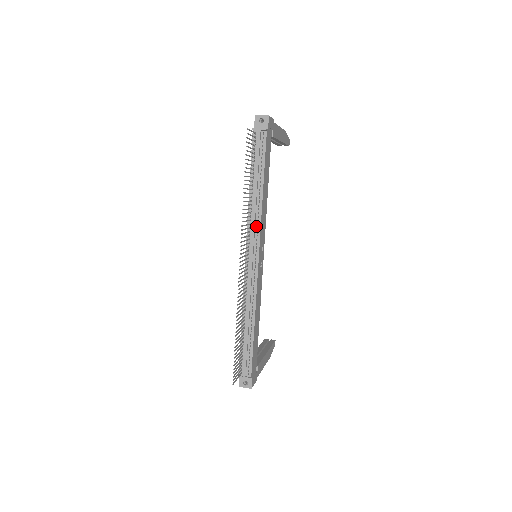
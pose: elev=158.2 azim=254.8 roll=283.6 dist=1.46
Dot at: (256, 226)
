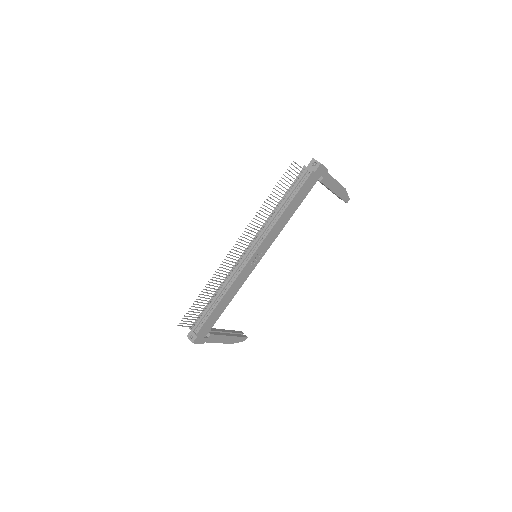
Dot at: (265, 233)
